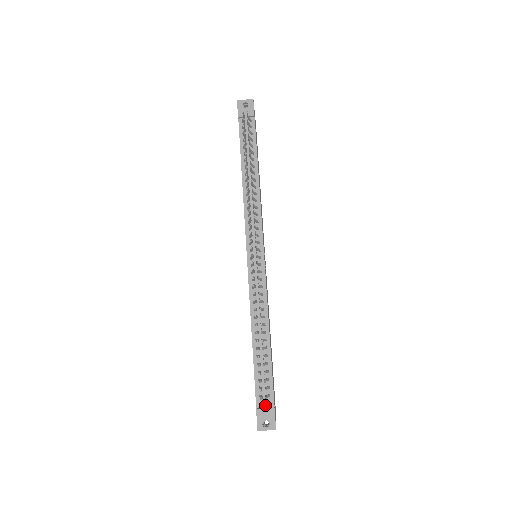
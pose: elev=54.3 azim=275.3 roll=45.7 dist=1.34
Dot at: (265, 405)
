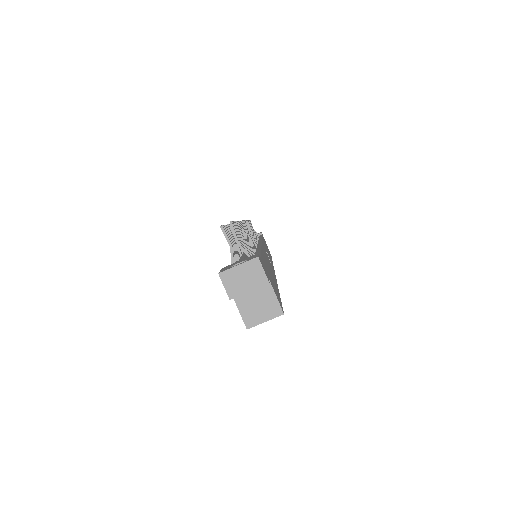
Dot at: (241, 260)
